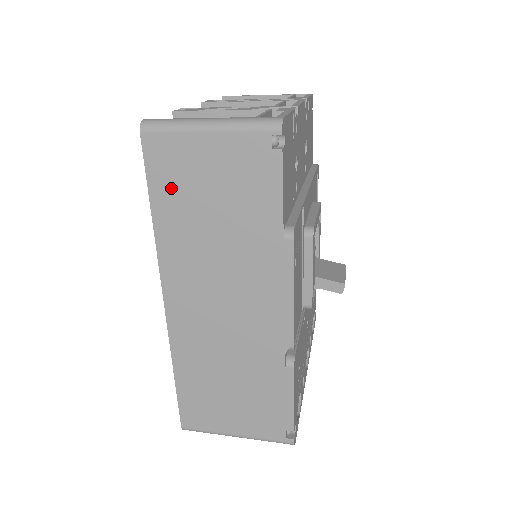
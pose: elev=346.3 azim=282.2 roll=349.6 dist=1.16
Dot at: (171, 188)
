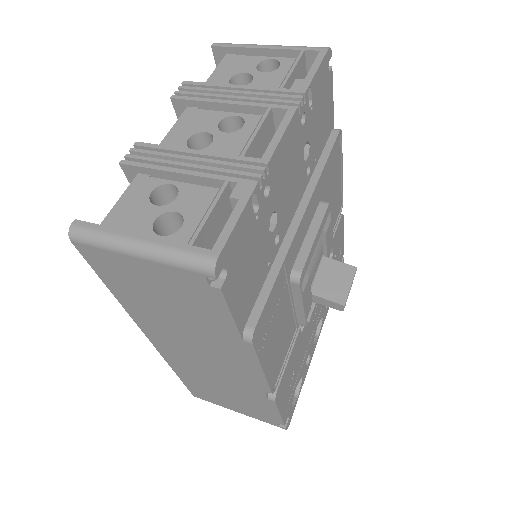
Dot at: (121, 283)
